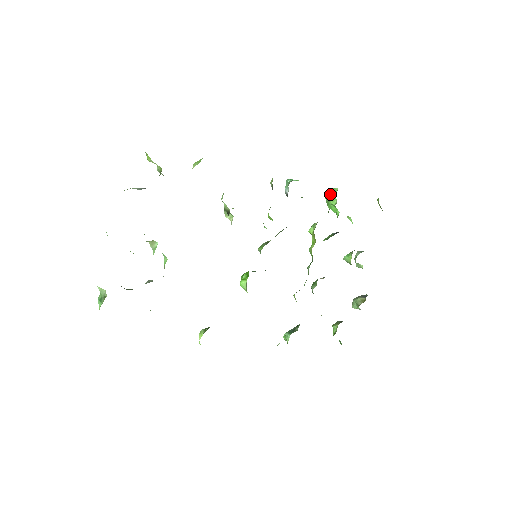
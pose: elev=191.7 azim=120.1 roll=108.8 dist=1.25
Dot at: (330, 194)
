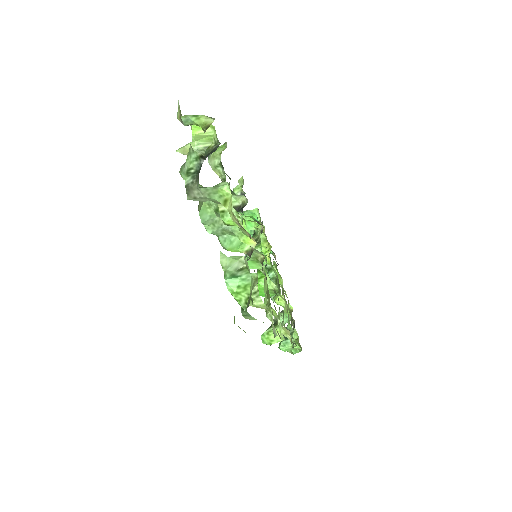
Dot at: occluded
